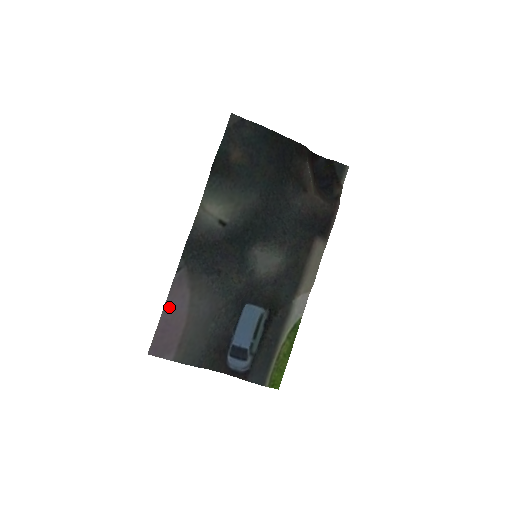
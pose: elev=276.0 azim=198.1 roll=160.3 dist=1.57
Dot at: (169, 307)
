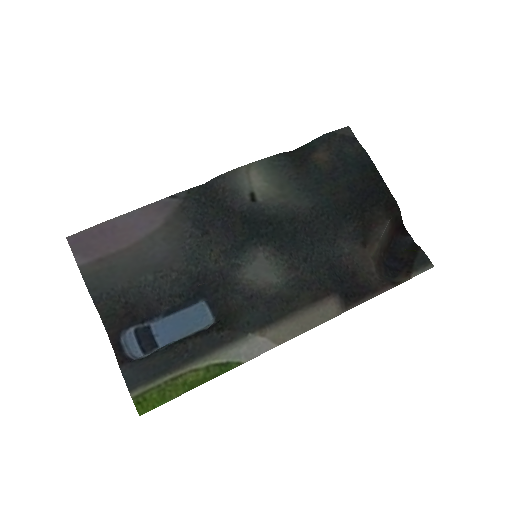
Dot at: (130, 218)
